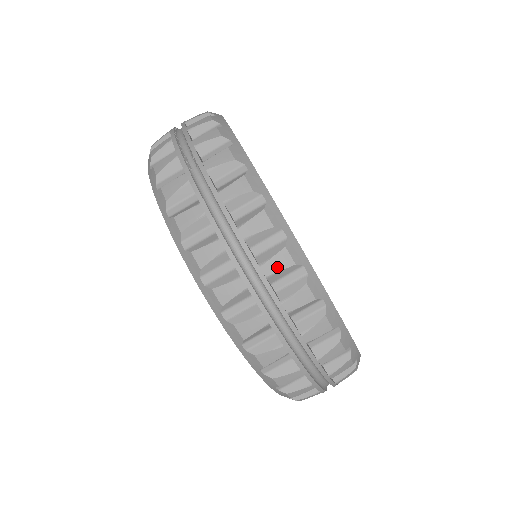
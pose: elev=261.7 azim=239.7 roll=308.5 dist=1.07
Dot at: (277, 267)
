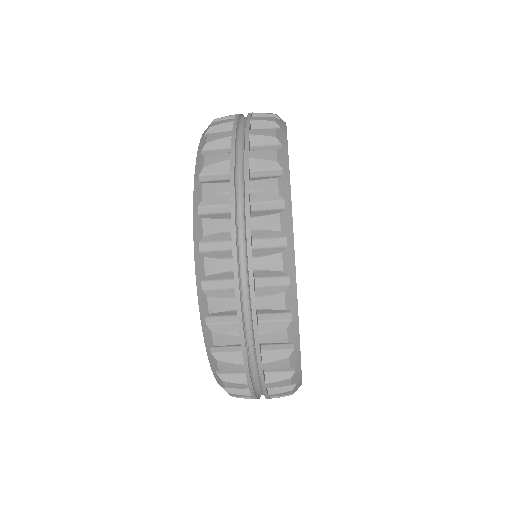
Dot at: occluded
